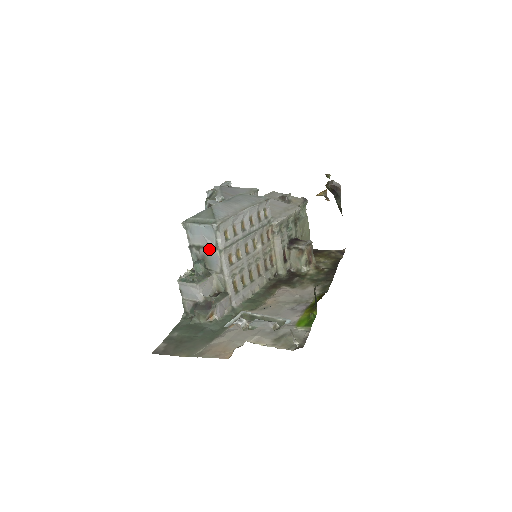
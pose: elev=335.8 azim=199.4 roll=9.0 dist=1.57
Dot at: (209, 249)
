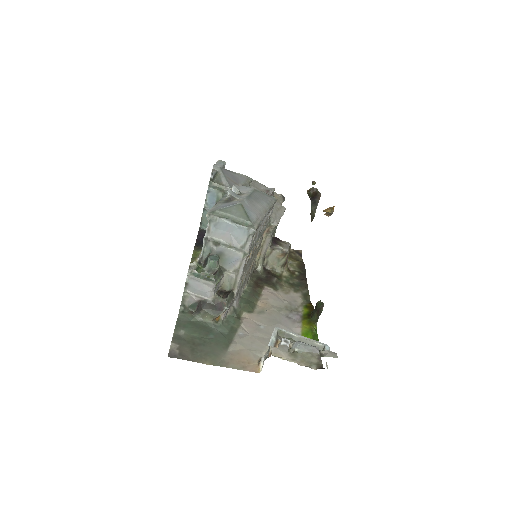
Dot at: (232, 248)
